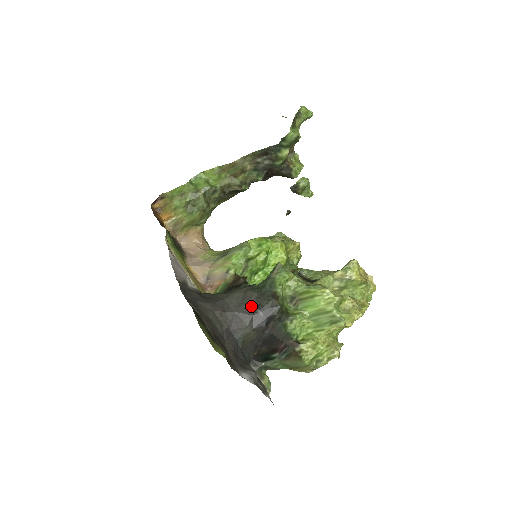
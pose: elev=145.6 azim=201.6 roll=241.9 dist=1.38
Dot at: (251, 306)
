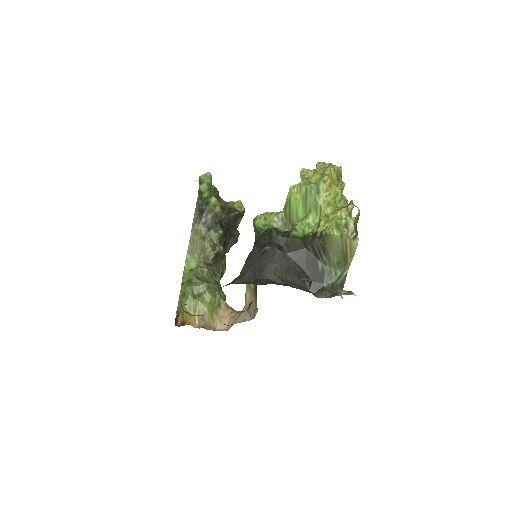
Dot at: (258, 254)
